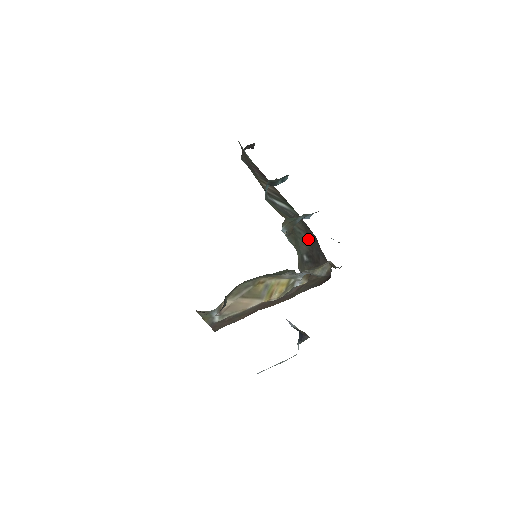
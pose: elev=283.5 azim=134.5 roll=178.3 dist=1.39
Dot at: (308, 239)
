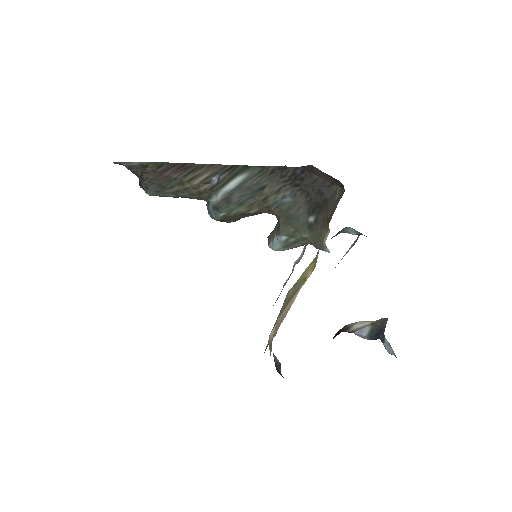
Dot at: (296, 190)
